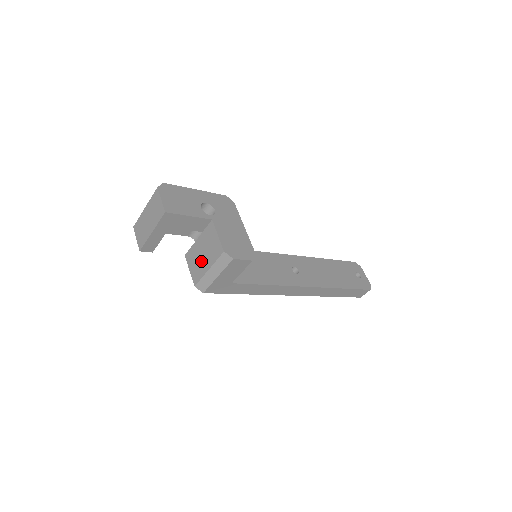
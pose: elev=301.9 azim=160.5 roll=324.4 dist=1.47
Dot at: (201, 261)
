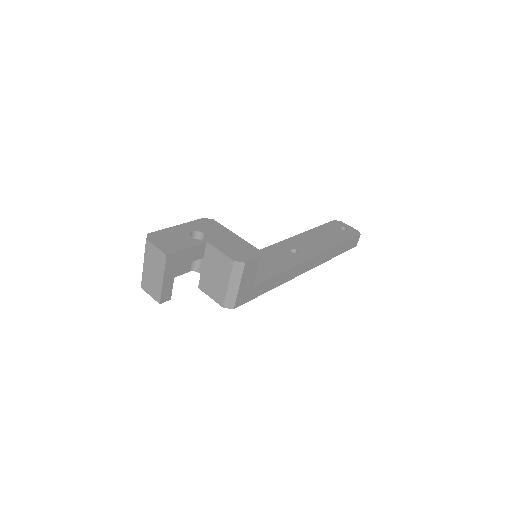
Dot at: (217, 282)
